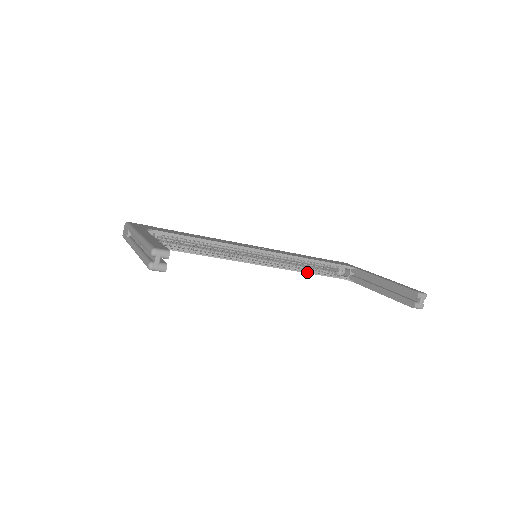
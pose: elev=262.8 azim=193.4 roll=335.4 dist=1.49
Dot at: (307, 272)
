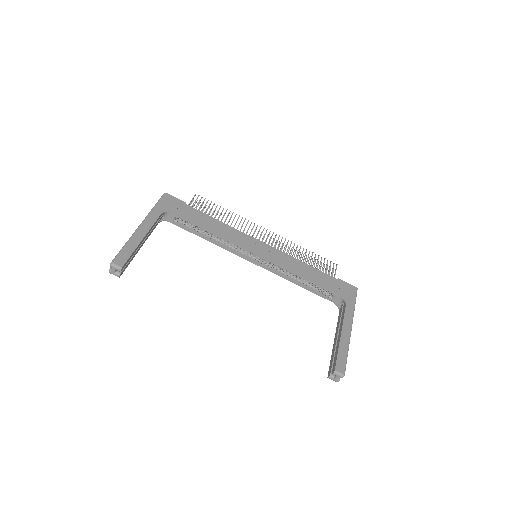
Dot at: (299, 285)
